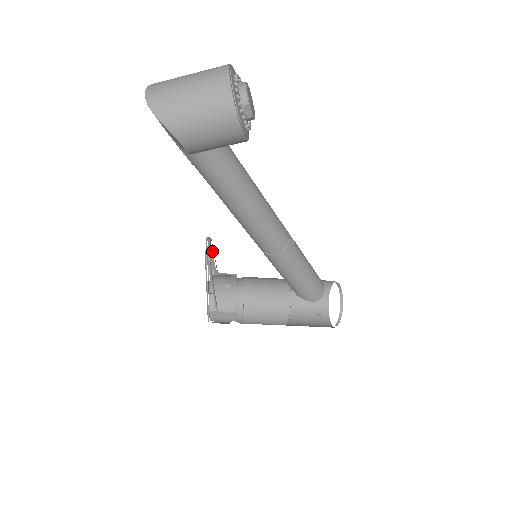
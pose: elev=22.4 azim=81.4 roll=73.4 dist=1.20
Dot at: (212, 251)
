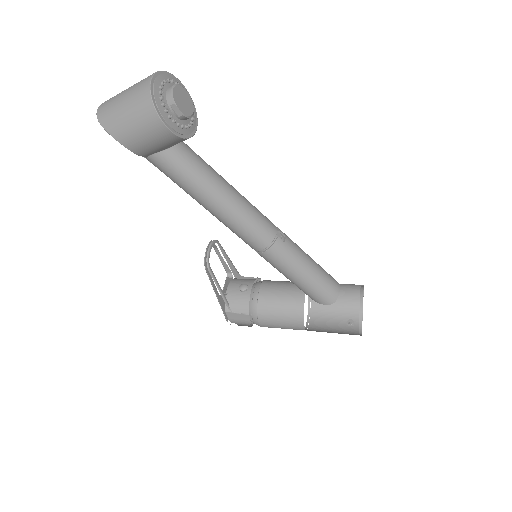
Dot at: (226, 254)
